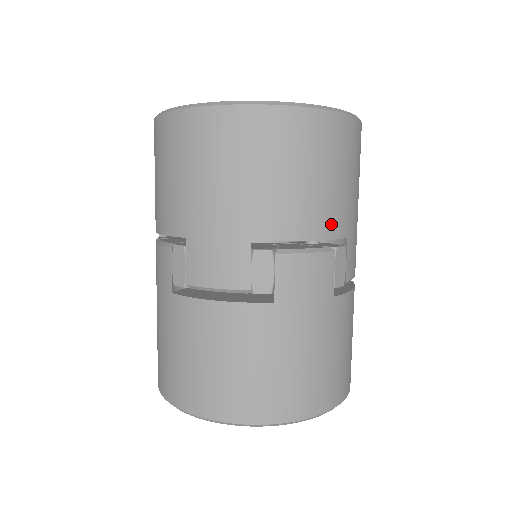
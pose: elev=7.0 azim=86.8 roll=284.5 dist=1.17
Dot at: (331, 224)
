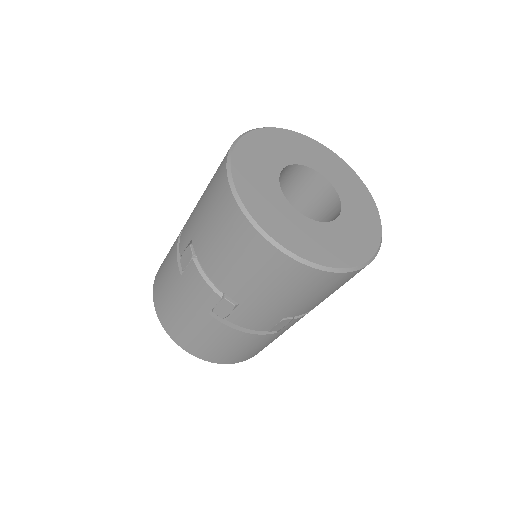
Dot at: occluded
